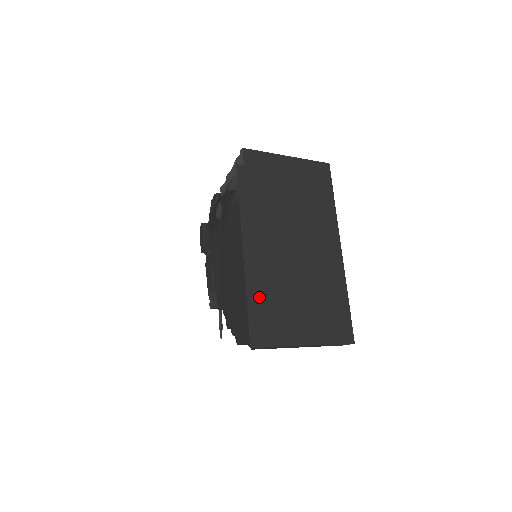
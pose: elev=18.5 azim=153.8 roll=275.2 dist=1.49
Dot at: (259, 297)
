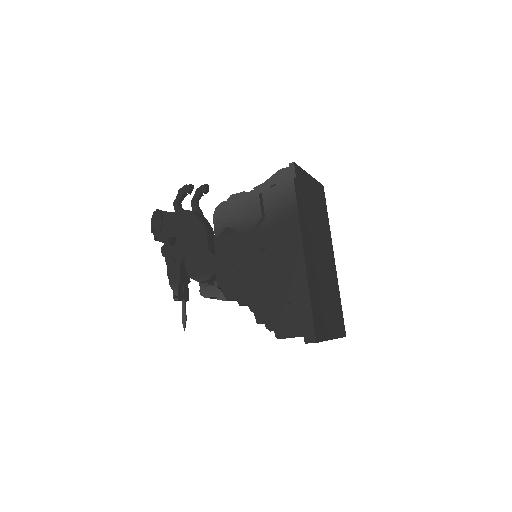
Dot at: (314, 299)
